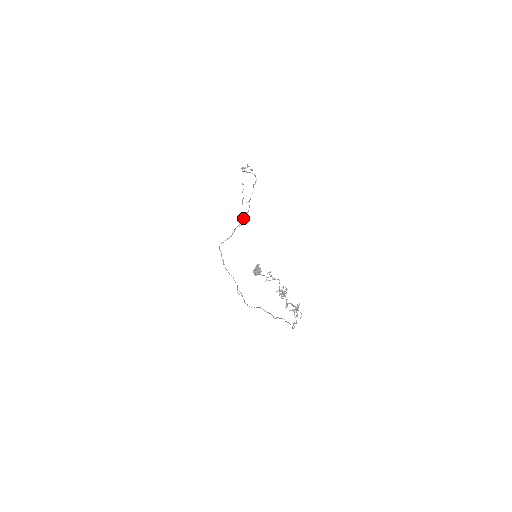
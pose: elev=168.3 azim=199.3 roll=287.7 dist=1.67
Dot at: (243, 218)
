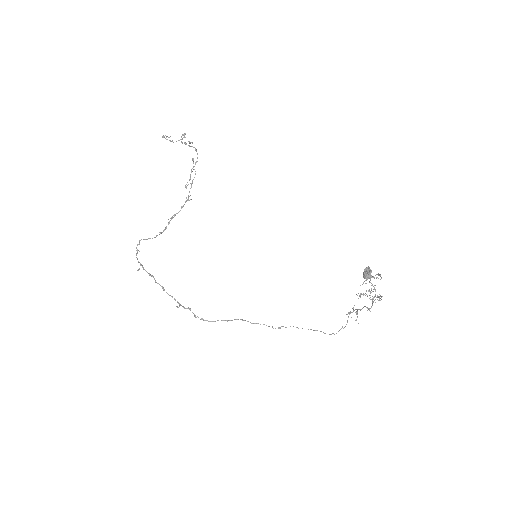
Dot at: (183, 205)
